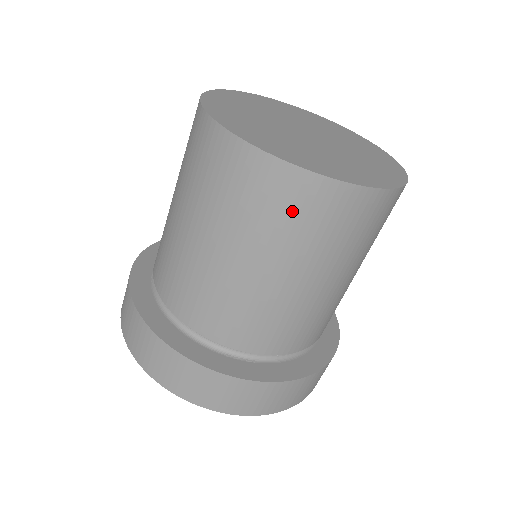
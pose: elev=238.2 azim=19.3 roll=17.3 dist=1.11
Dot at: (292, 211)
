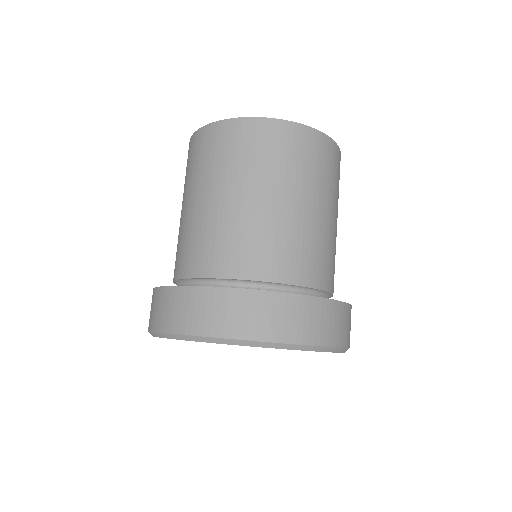
Dot at: (253, 146)
